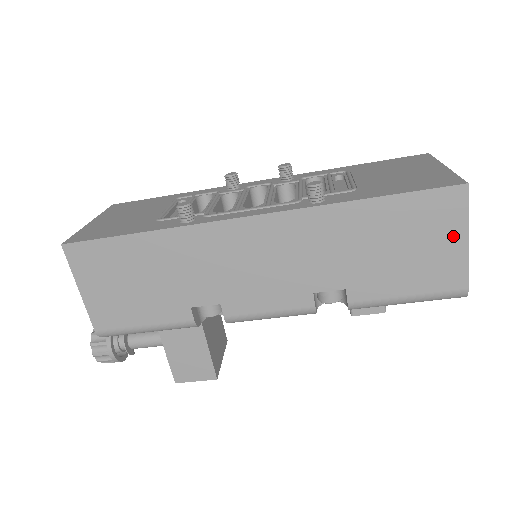
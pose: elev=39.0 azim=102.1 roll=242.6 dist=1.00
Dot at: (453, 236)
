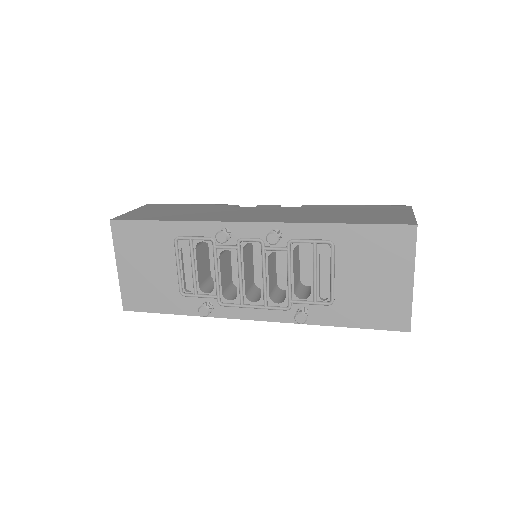
Dot at: occluded
